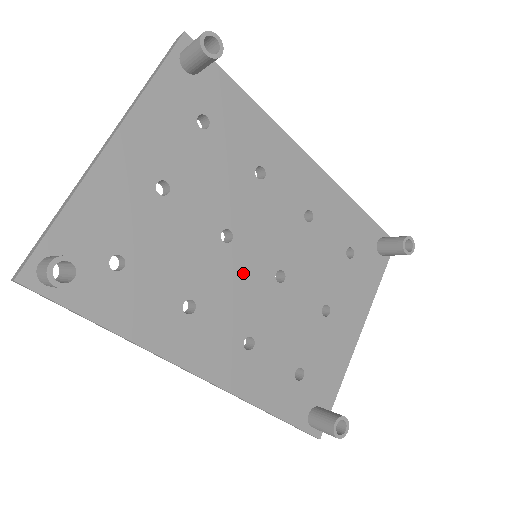
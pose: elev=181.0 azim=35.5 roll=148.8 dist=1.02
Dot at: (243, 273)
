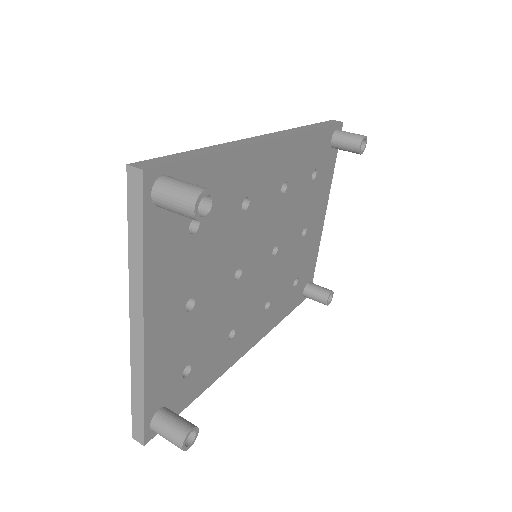
Dot at: (254, 279)
